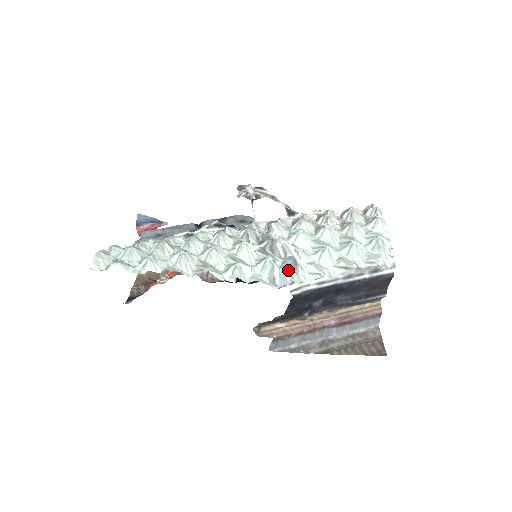
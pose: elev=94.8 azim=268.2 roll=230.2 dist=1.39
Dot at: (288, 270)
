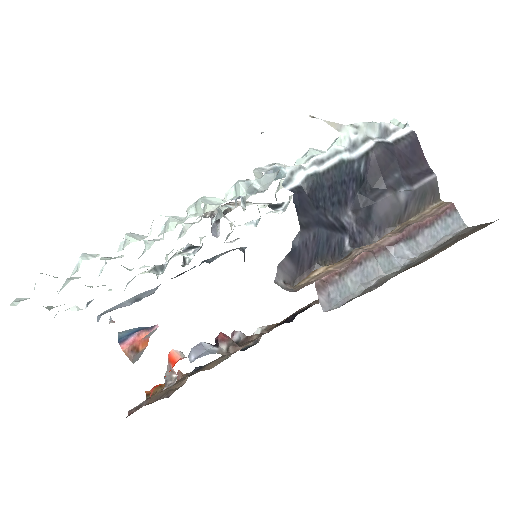
Dot at: occluded
